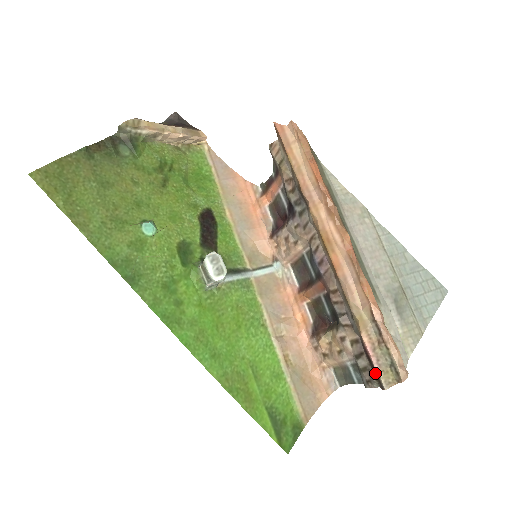
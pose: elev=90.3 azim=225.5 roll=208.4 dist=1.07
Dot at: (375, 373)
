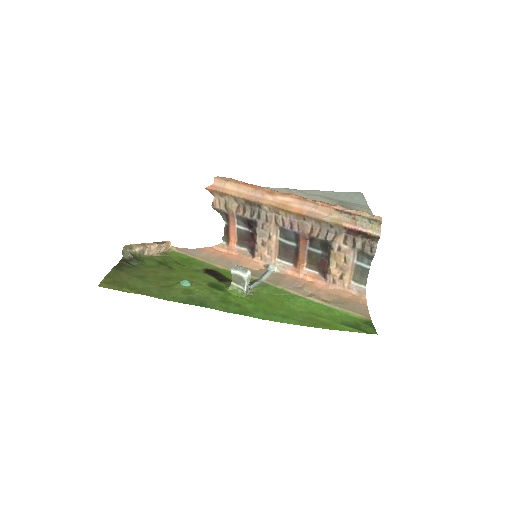
Dot at: (368, 236)
